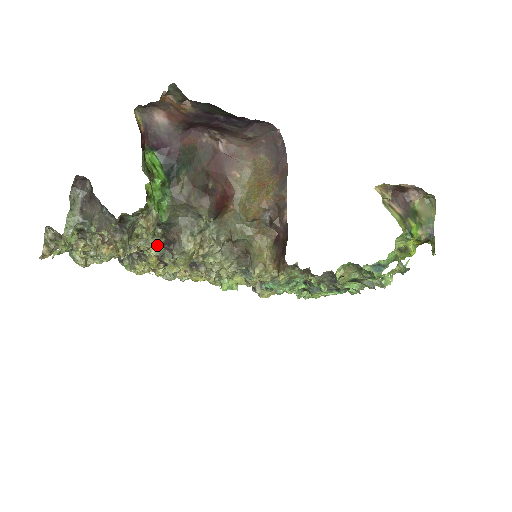
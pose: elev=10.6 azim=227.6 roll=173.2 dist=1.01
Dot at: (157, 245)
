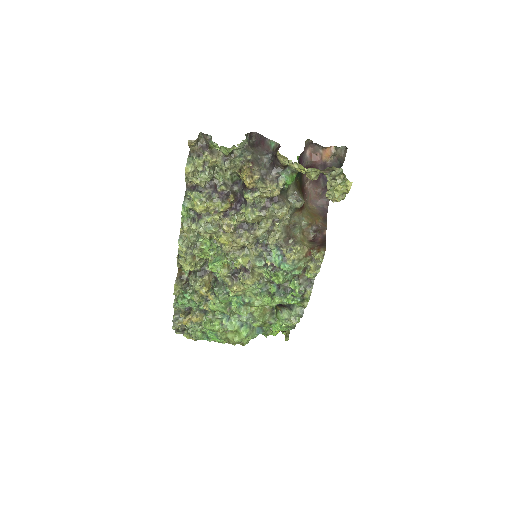
Dot at: (279, 193)
